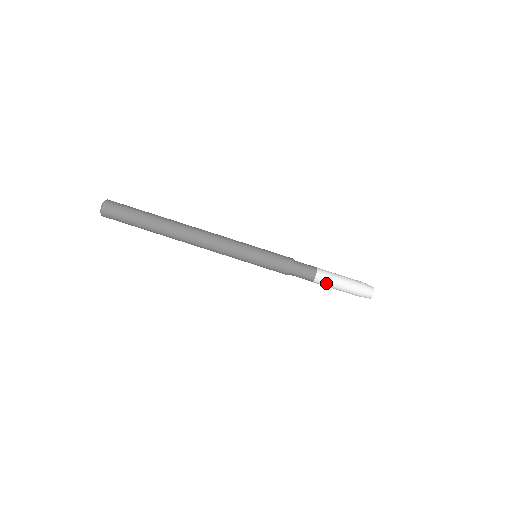
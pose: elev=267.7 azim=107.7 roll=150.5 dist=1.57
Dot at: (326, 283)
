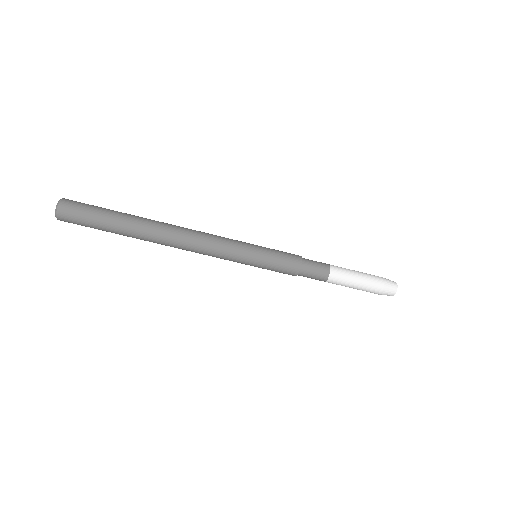
Dot at: occluded
